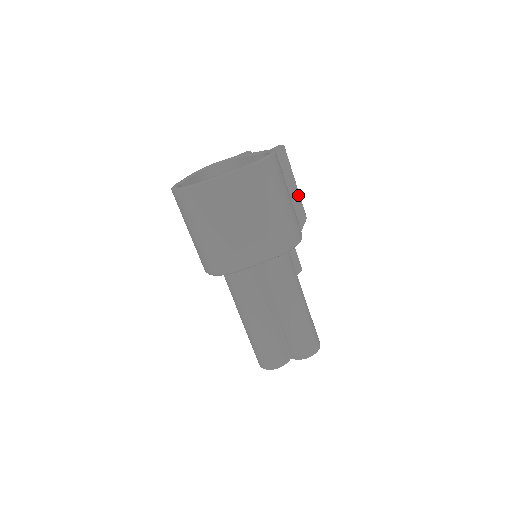
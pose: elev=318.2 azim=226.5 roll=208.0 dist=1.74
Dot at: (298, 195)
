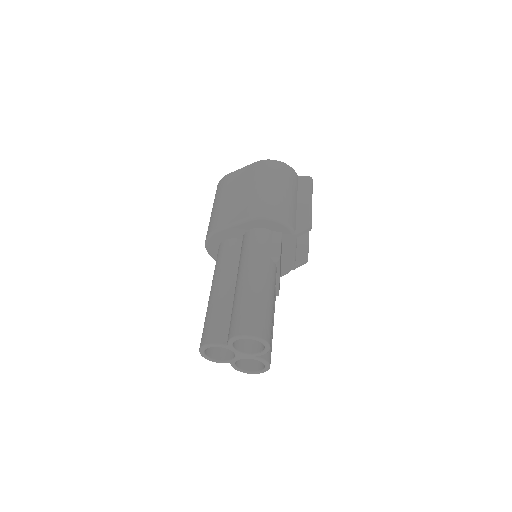
Dot at: (309, 209)
